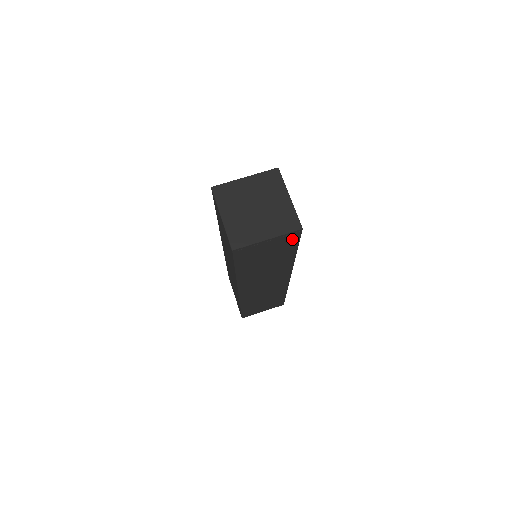
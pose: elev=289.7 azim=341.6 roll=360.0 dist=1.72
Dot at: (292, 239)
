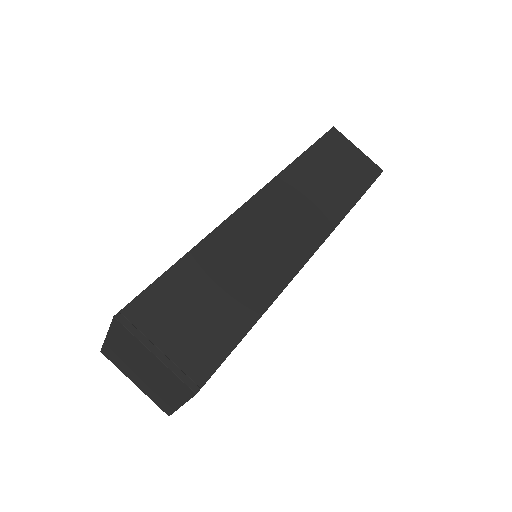
Dot at: occluded
